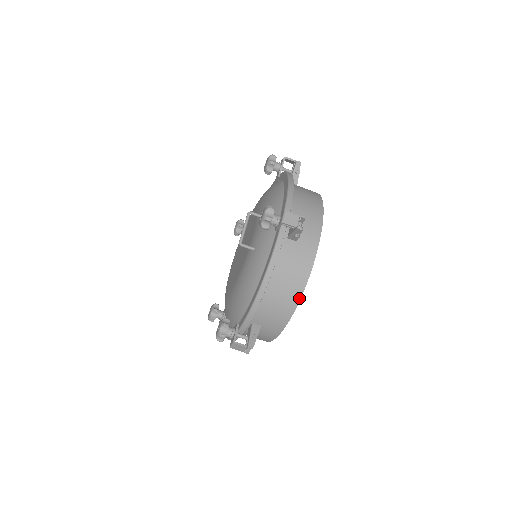
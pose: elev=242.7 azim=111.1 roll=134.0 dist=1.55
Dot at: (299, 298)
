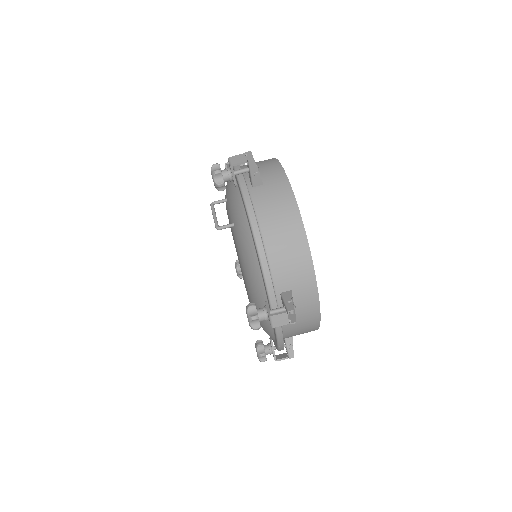
Dot at: (303, 230)
